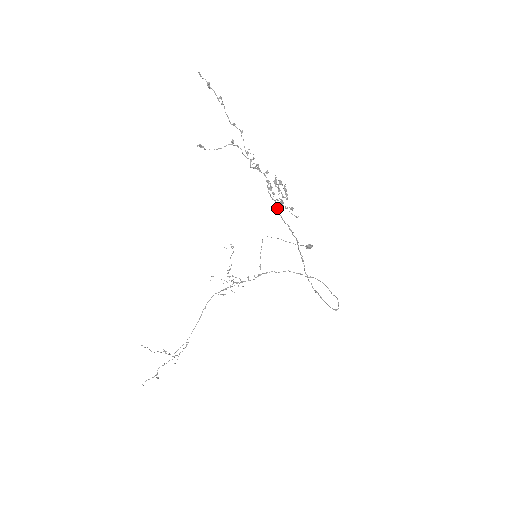
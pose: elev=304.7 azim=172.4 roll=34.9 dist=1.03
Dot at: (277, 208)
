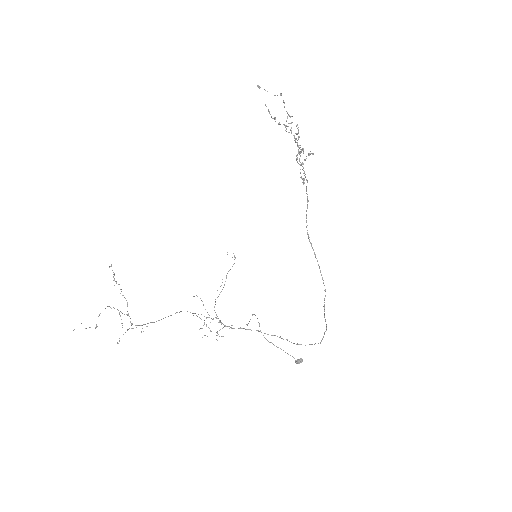
Dot at: occluded
